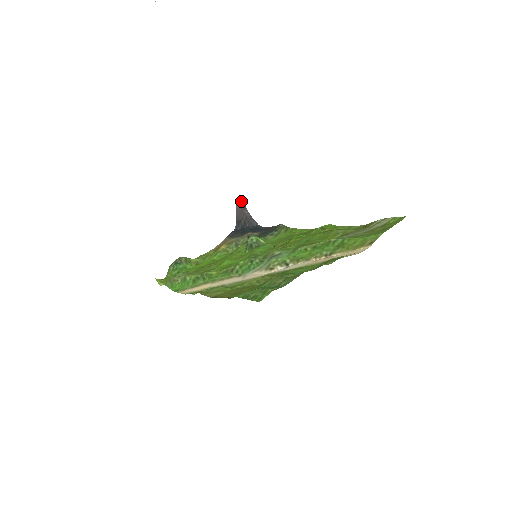
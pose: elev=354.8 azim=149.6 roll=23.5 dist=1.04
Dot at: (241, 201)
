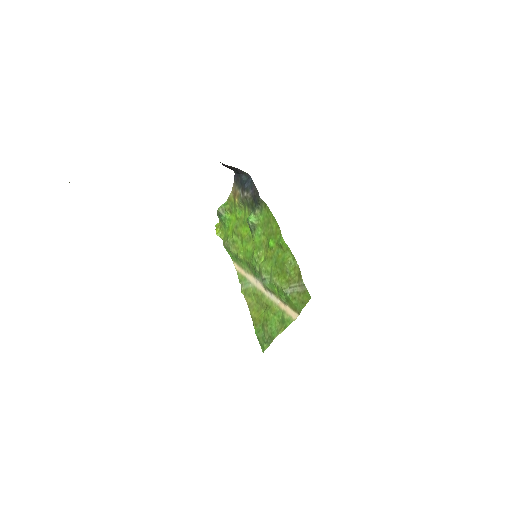
Dot at: (224, 165)
